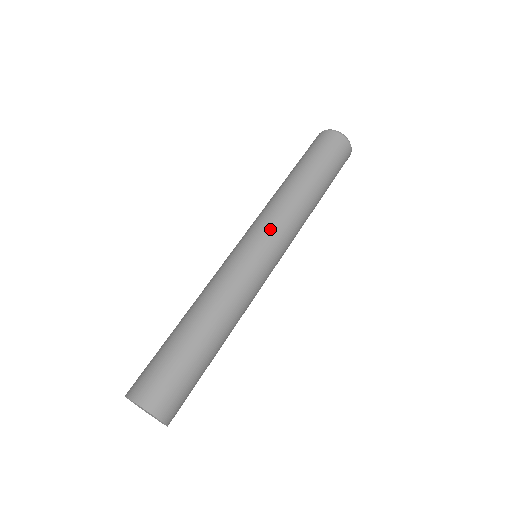
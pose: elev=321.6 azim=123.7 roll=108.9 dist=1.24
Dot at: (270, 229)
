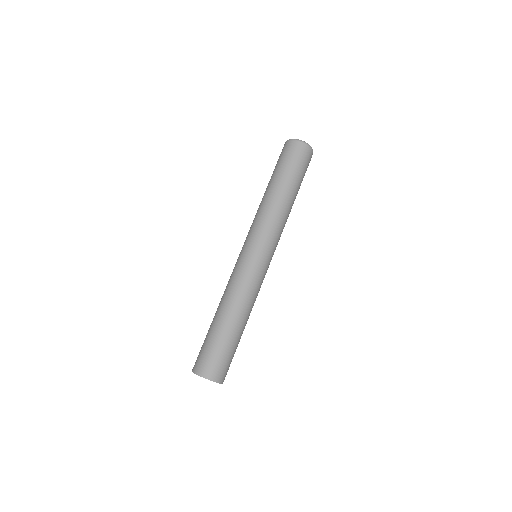
Dot at: (267, 240)
